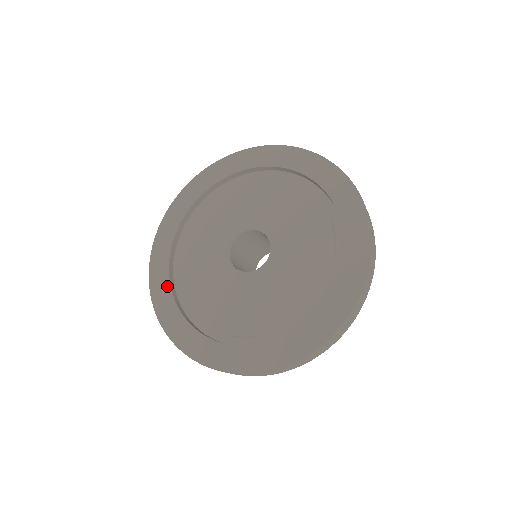
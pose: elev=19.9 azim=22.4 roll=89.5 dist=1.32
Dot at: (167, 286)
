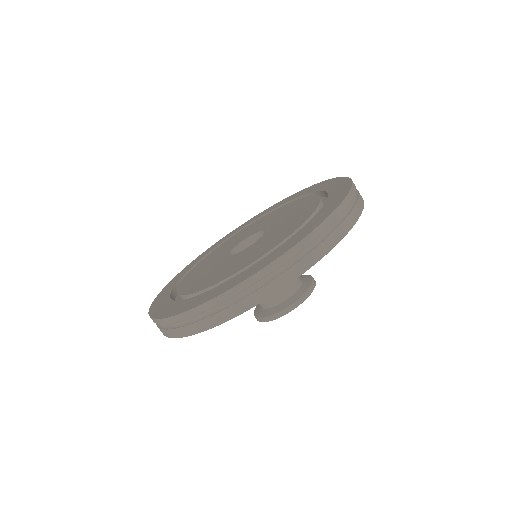
Dot at: (173, 285)
